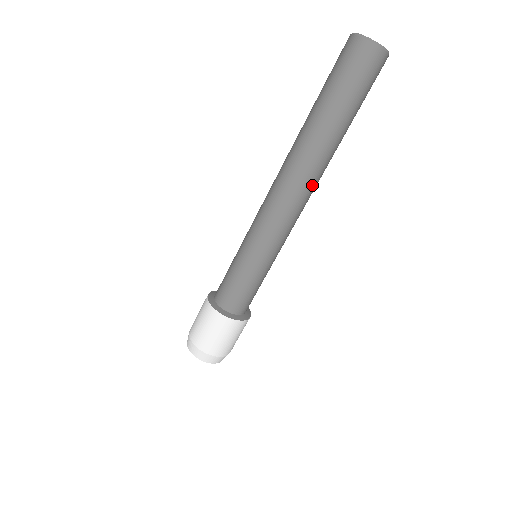
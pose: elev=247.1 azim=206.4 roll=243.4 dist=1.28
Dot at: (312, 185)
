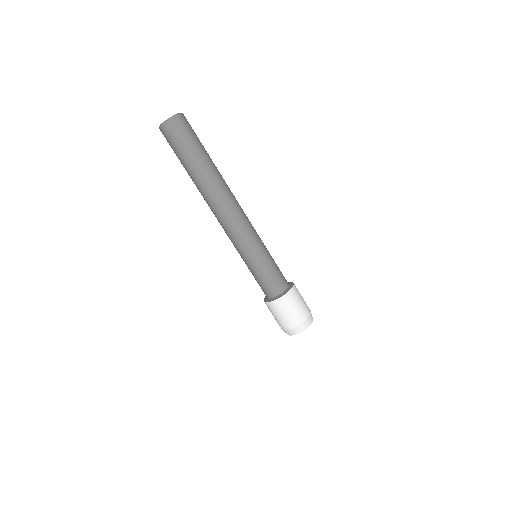
Dot at: (228, 198)
